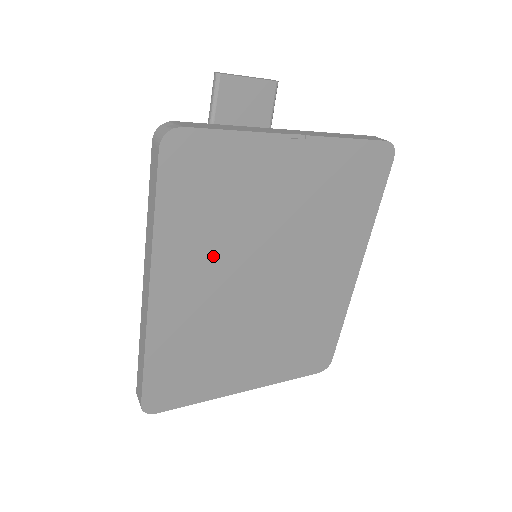
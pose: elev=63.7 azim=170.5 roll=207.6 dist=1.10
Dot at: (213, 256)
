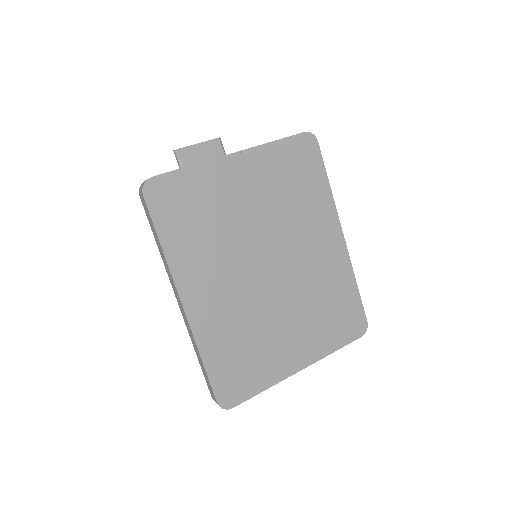
Dot at: (216, 259)
